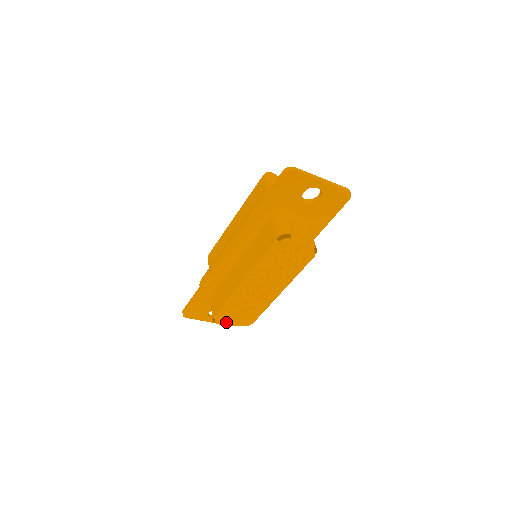
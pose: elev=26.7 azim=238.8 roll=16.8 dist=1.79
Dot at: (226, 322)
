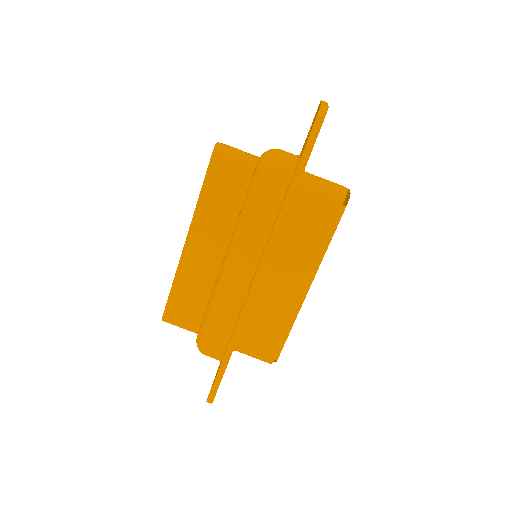
Dot at: occluded
